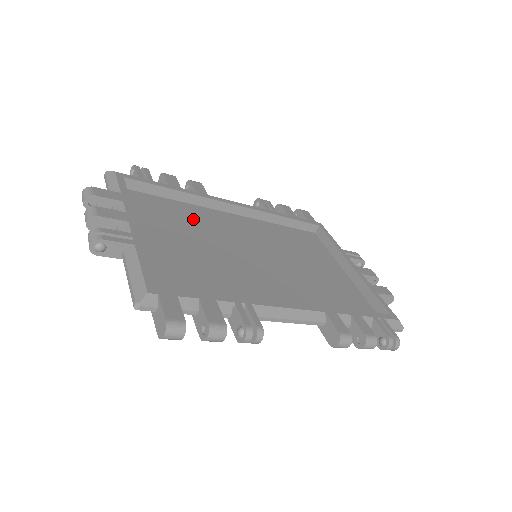
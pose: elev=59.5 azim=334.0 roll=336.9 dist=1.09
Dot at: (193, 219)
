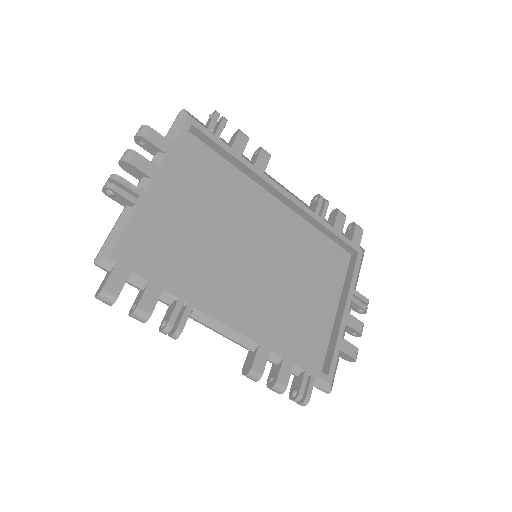
Dot at: (230, 191)
